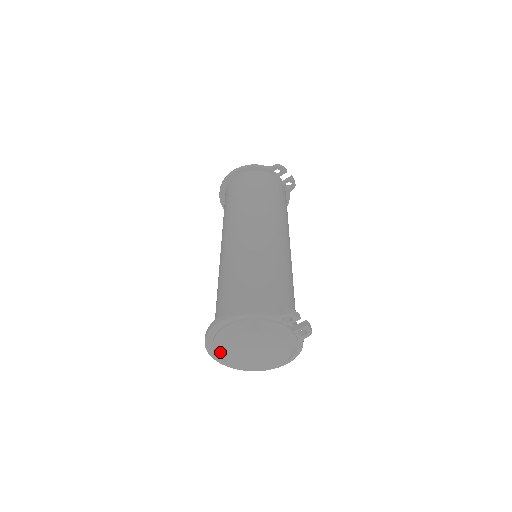
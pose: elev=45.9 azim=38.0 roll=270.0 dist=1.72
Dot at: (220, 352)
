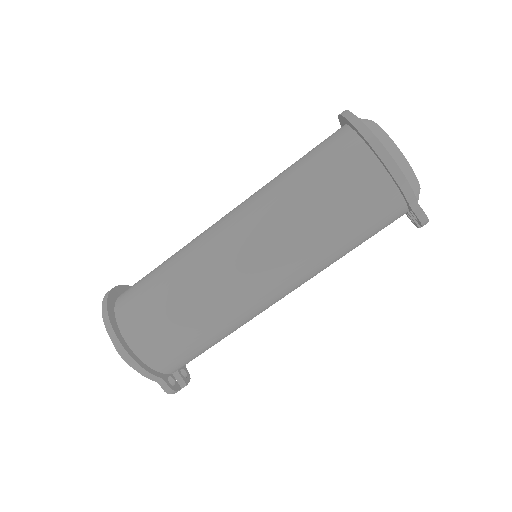
Dot at: occluded
